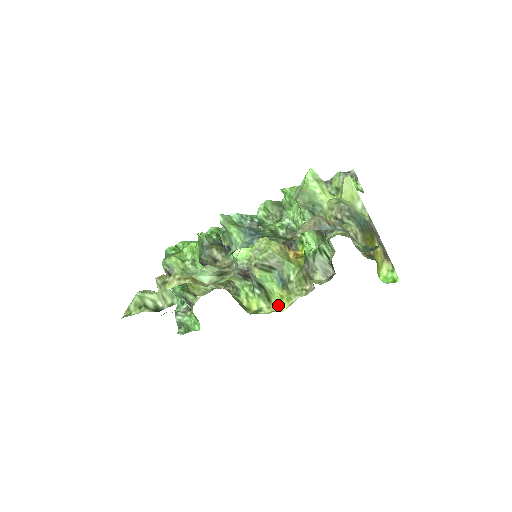
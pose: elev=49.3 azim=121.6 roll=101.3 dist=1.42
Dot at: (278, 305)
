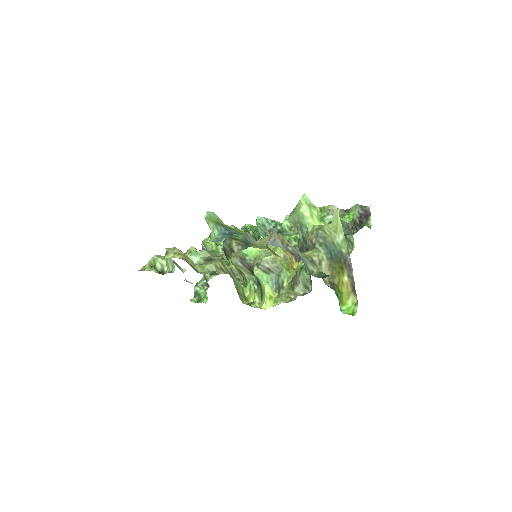
Dot at: (265, 303)
